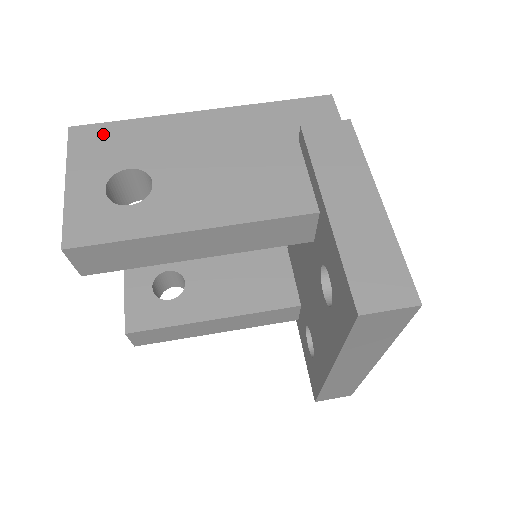
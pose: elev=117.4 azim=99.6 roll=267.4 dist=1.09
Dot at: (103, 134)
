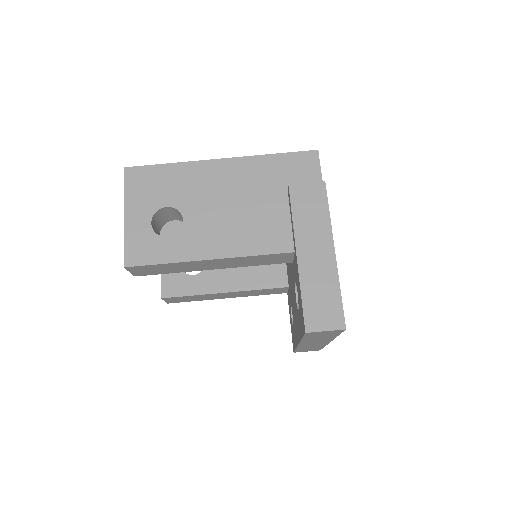
Dot at: (149, 176)
